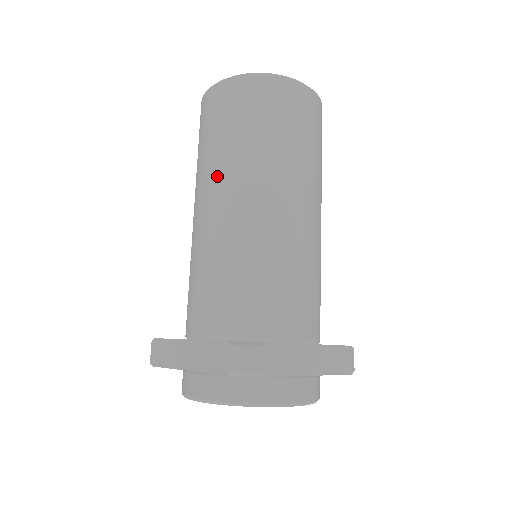
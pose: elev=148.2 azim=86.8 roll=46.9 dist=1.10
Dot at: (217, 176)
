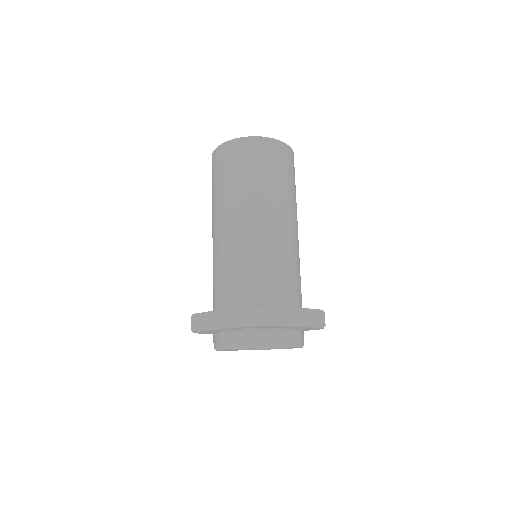
Dot at: (229, 205)
